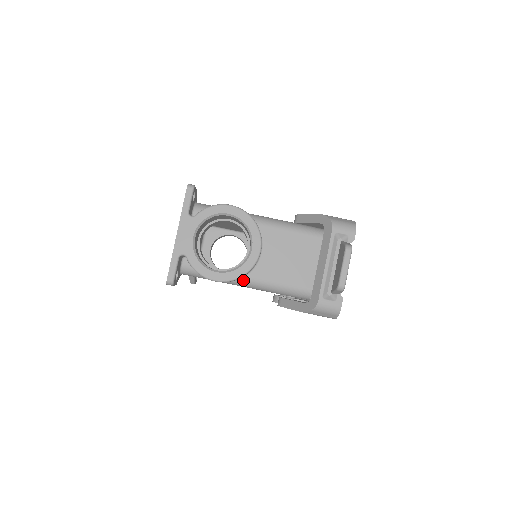
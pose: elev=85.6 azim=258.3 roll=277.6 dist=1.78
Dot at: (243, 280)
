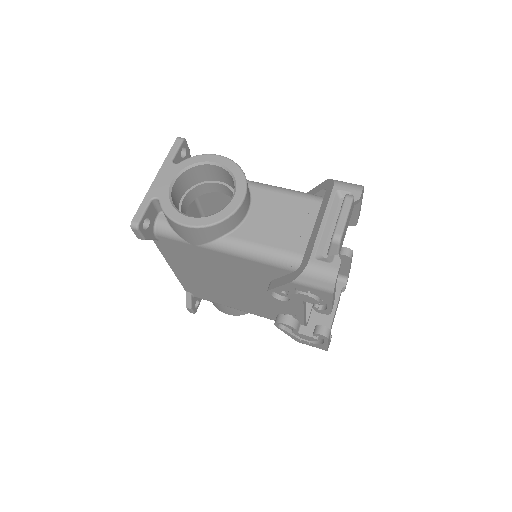
Dot at: (223, 240)
